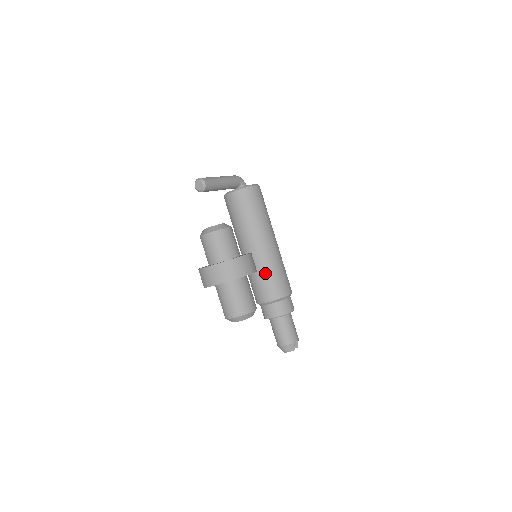
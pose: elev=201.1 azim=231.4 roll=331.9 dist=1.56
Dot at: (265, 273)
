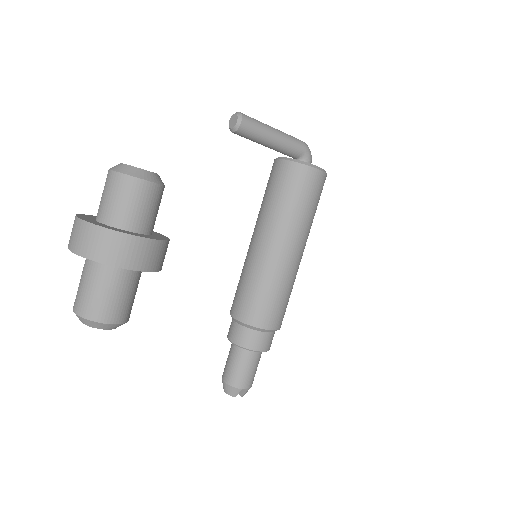
Dot at: (256, 284)
